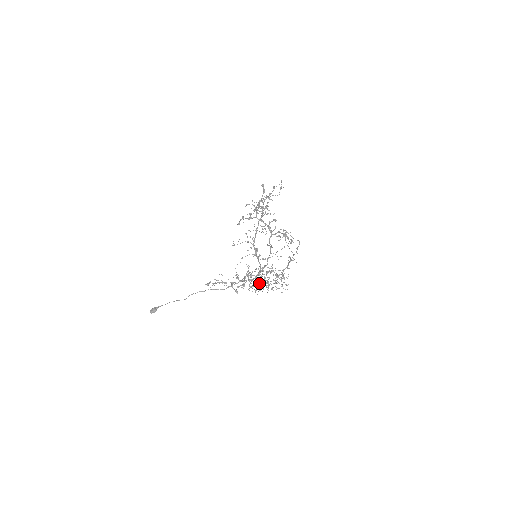
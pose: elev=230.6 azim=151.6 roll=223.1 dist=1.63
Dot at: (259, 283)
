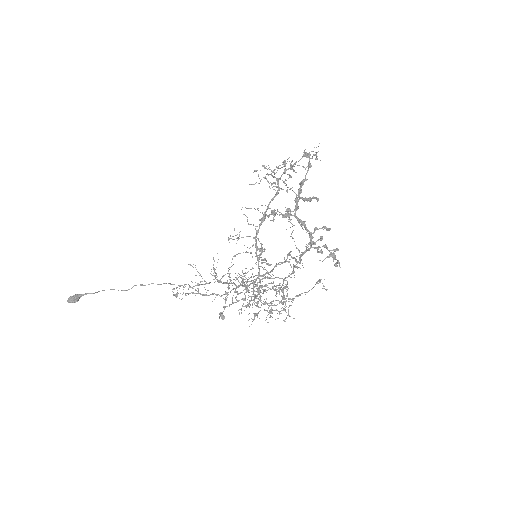
Dot at: (259, 307)
